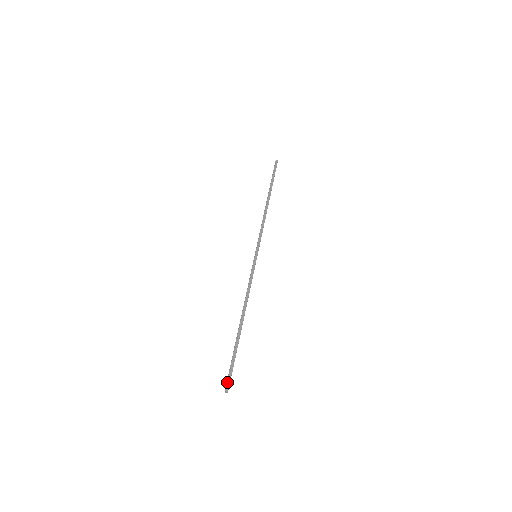
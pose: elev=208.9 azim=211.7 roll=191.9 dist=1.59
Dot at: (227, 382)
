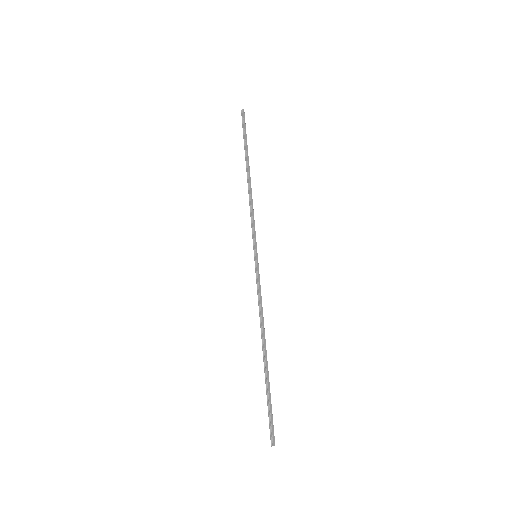
Dot at: (271, 434)
